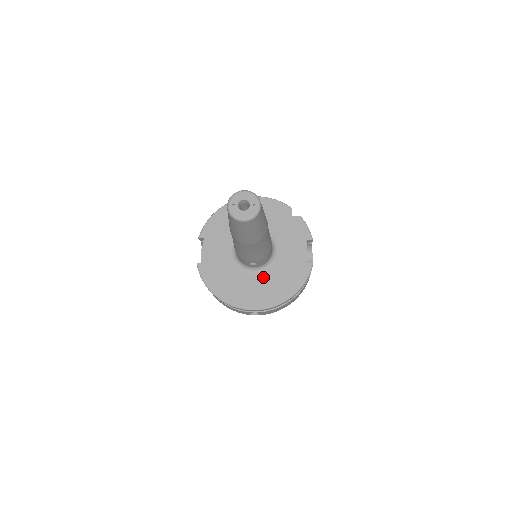
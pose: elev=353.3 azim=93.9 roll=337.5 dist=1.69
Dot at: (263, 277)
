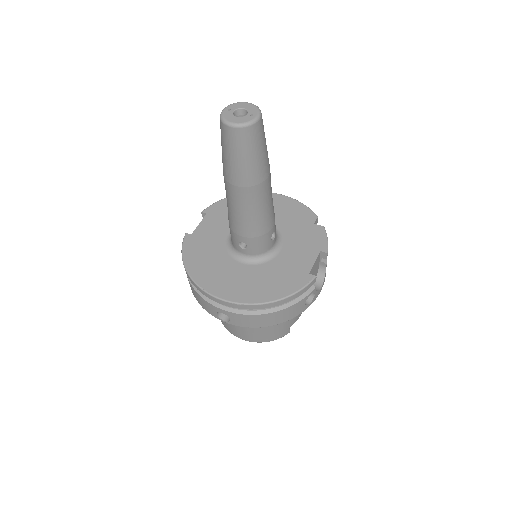
Dot at: (250, 270)
